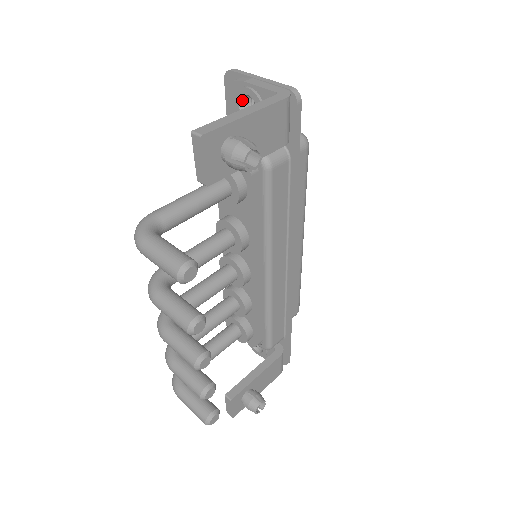
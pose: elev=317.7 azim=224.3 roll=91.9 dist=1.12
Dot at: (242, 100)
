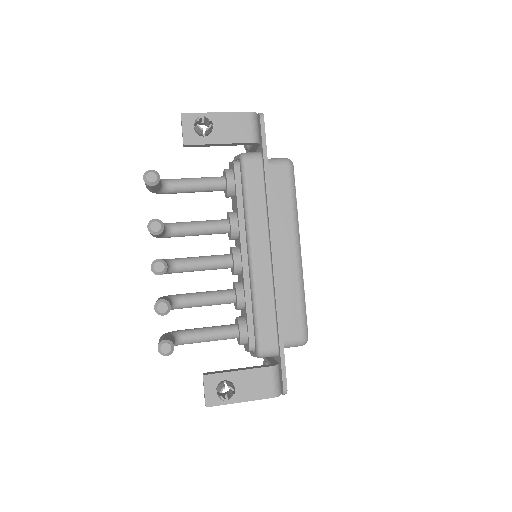
Dot at: occluded
